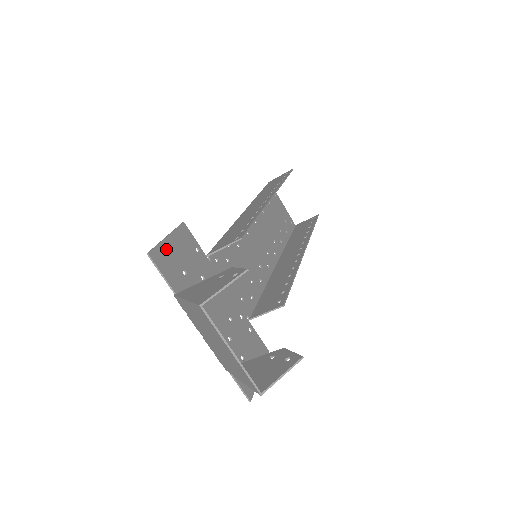
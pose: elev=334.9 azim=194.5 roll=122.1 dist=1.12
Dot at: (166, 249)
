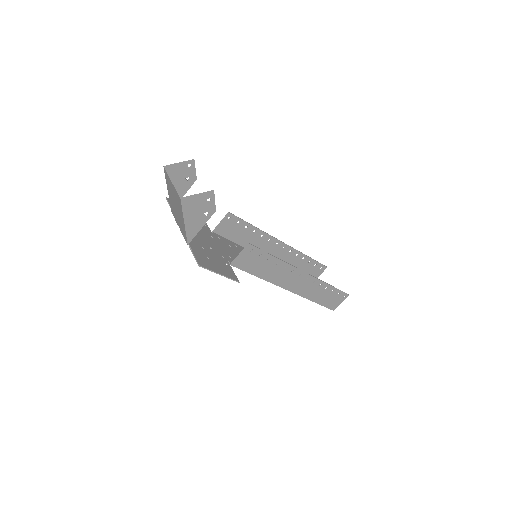
Dot at: occluded
